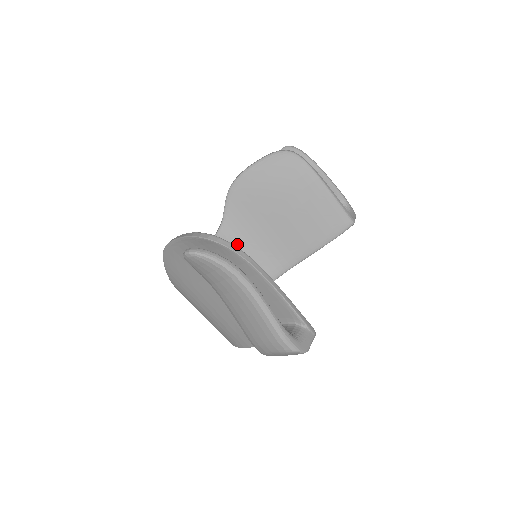
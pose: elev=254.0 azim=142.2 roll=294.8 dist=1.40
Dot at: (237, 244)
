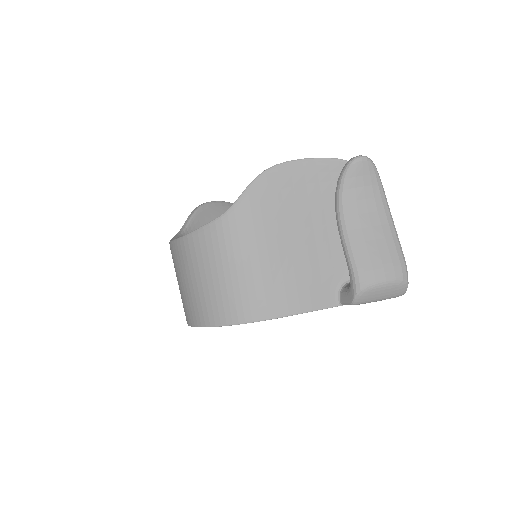
Dot at: occluded
